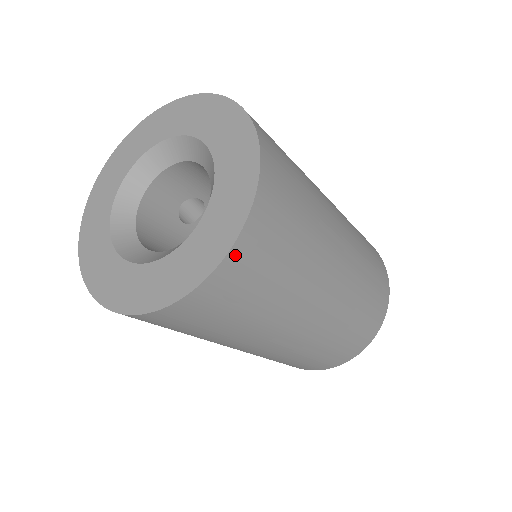
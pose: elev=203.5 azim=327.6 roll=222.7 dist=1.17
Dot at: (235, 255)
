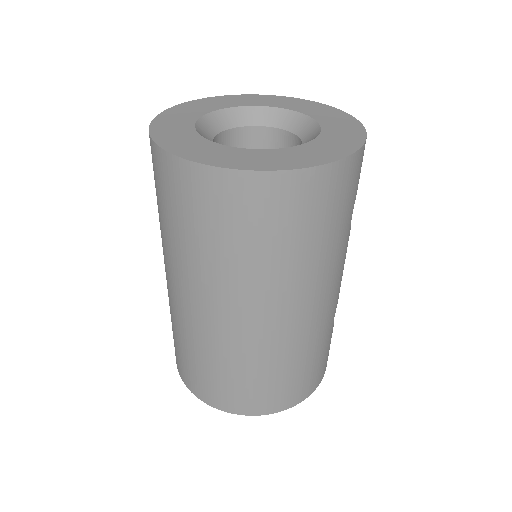
Dot at: (253, 180)
